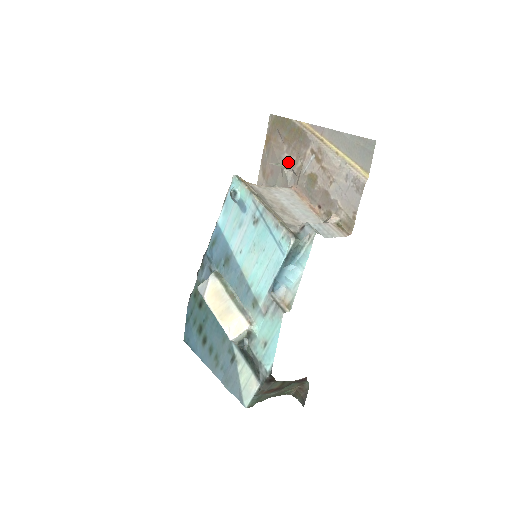
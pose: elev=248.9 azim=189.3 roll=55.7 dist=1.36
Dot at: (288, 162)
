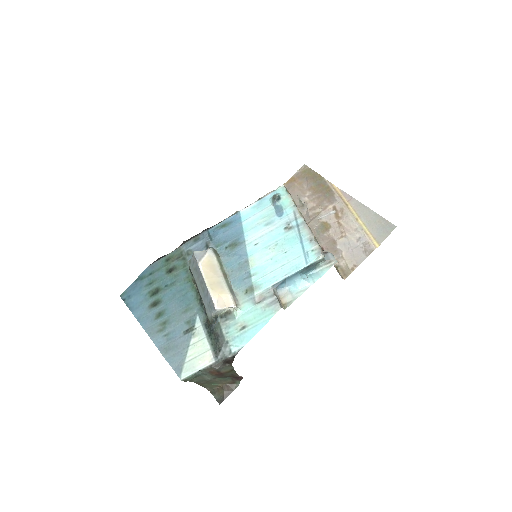
Dot at: (306, 205)
